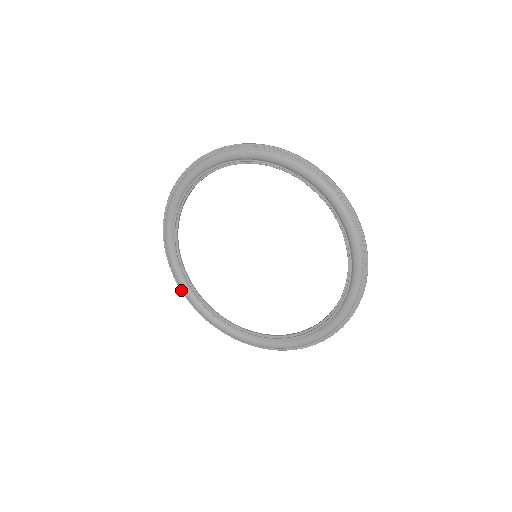
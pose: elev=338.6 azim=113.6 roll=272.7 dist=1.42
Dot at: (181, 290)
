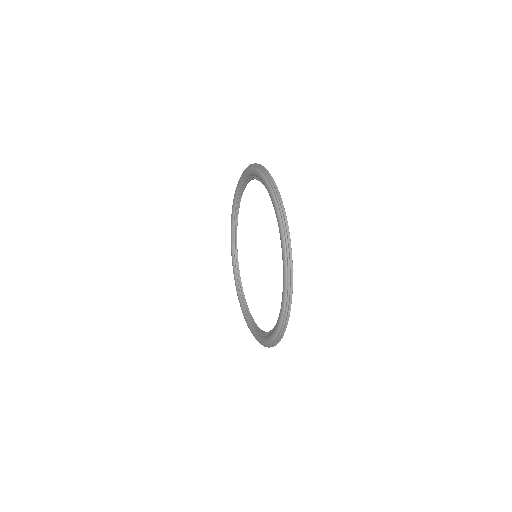
Dot at: occluded
